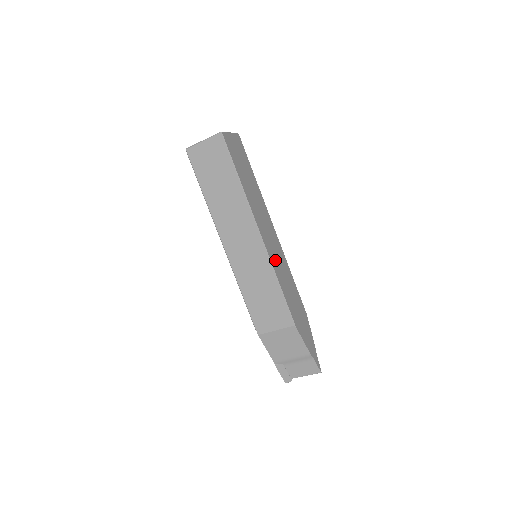
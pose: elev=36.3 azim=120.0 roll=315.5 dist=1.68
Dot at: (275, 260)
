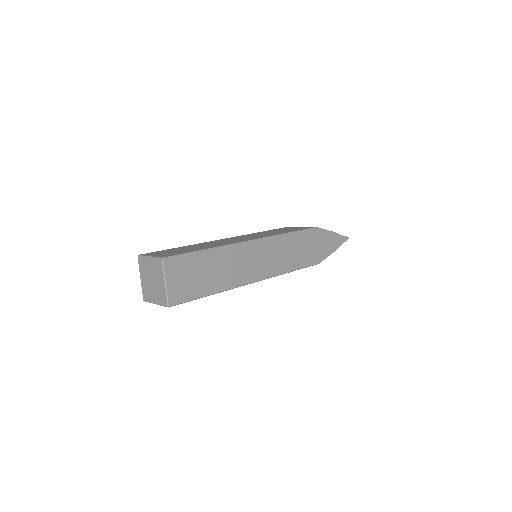
Dot at: (277, 264)
